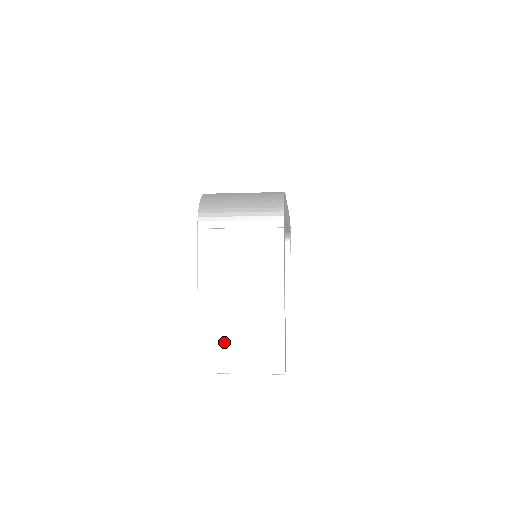
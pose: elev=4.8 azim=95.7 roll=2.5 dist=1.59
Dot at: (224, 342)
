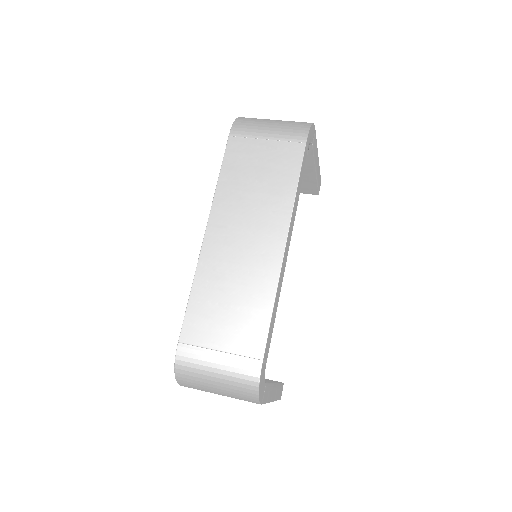
Dot at: occluded
